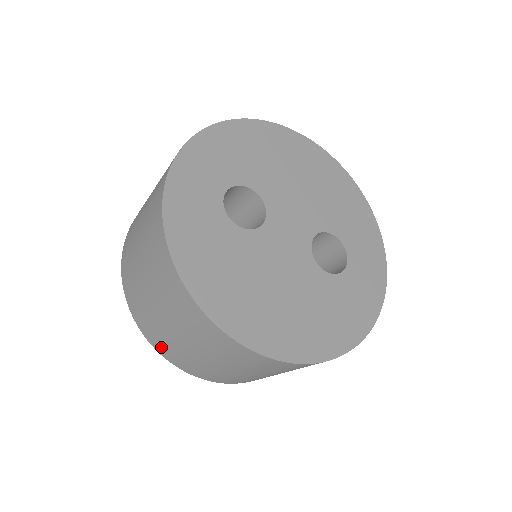
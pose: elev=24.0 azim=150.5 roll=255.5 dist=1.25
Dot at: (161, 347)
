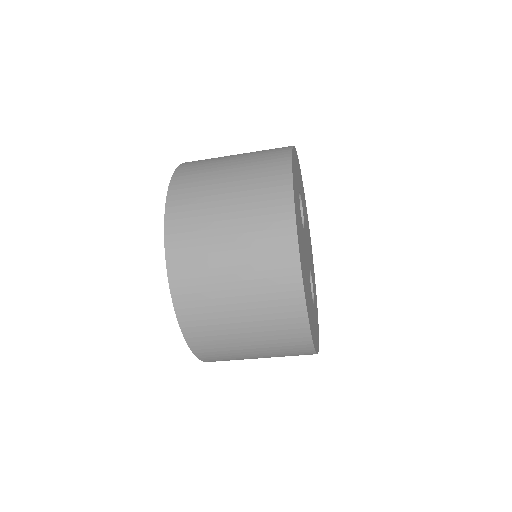
Dot at: (180, 249)
